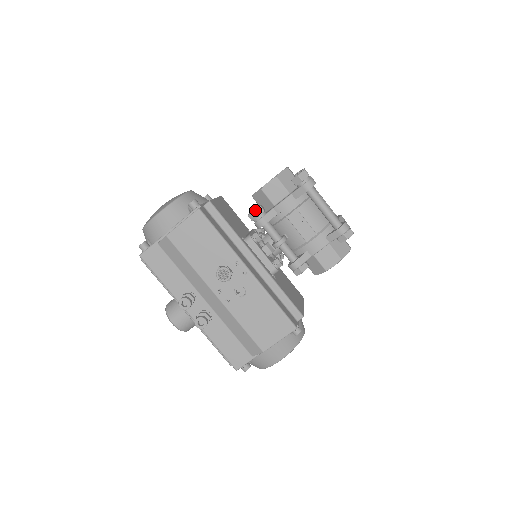
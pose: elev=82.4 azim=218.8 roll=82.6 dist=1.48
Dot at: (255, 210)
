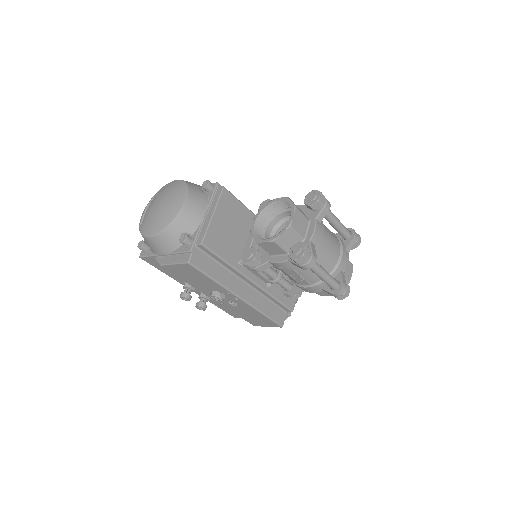
Dot at: (248, 263)
